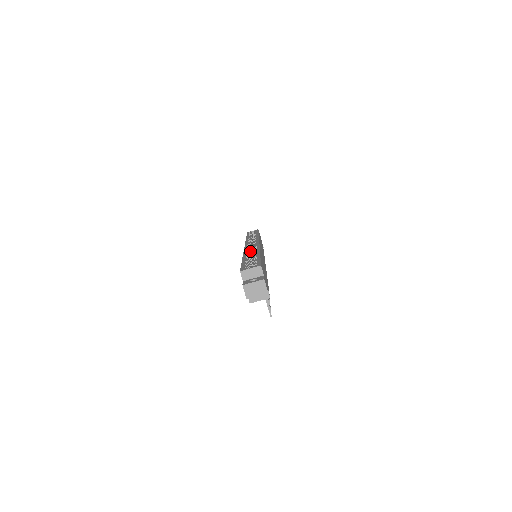
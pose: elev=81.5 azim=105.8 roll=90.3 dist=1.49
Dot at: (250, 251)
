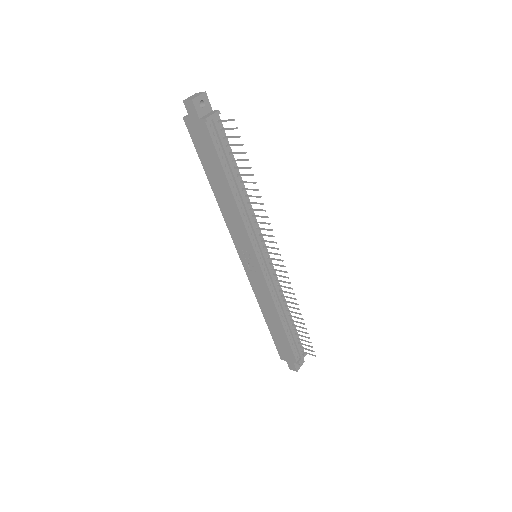
Dot at: occluded
